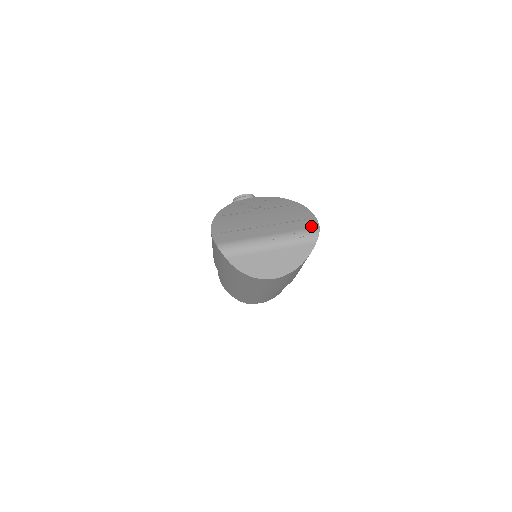
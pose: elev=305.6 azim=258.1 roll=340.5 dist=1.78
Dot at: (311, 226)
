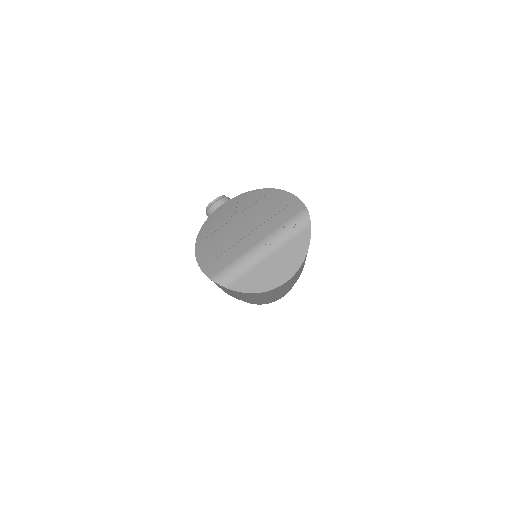
Dot at: (297, 210)
